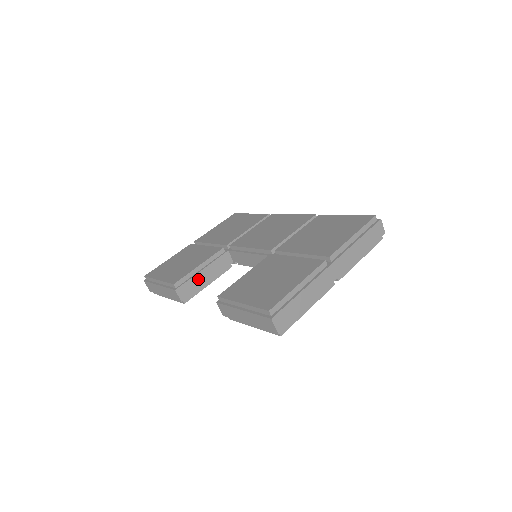
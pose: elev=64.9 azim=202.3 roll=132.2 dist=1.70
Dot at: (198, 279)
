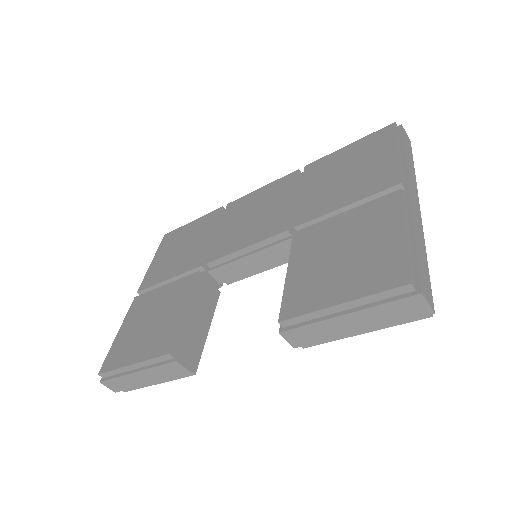
Dot at: (194, 329)
